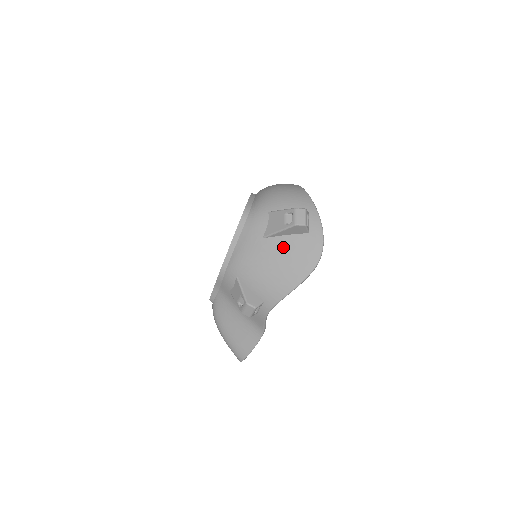
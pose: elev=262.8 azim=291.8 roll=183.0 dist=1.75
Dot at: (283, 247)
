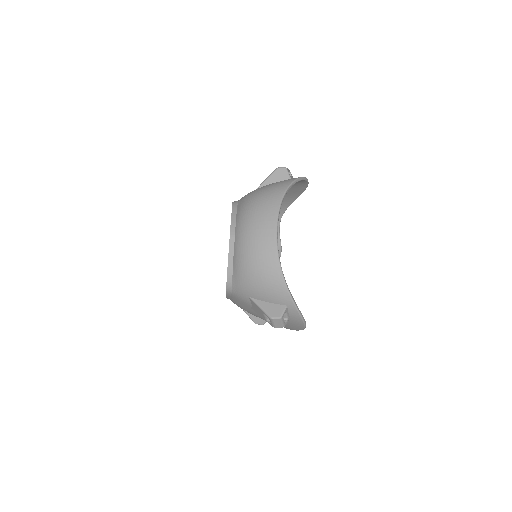
Dot at: occluded
